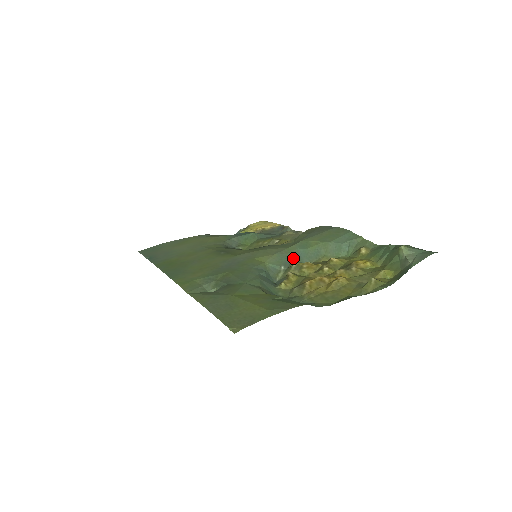
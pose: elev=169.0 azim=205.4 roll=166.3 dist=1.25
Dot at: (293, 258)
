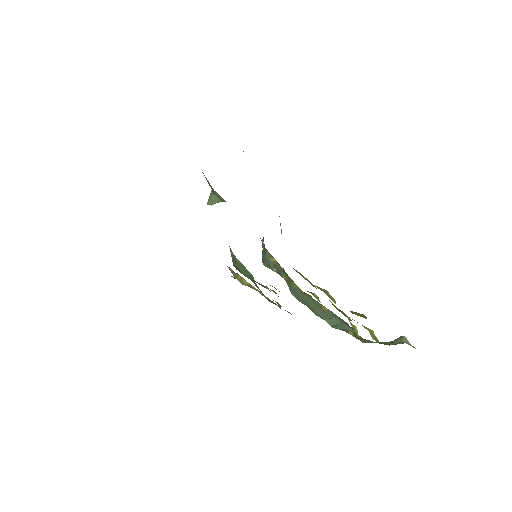
Dot at: occluded
